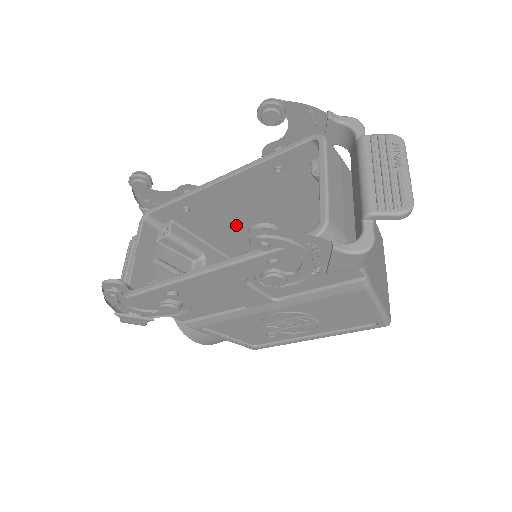
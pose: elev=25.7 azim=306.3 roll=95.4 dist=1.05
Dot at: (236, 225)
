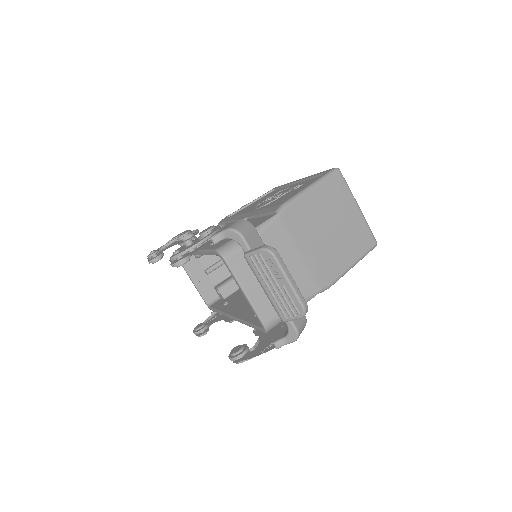
Dot at: occluded
